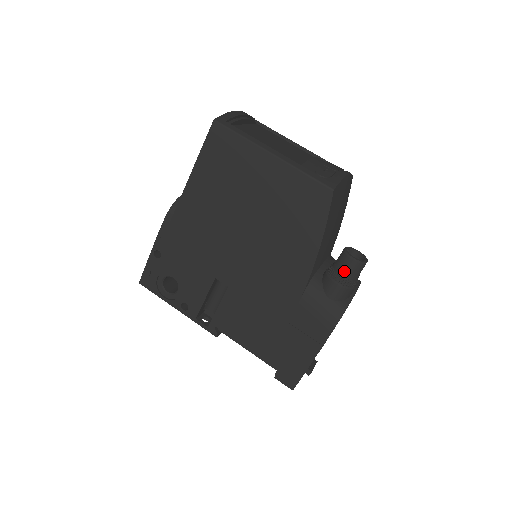
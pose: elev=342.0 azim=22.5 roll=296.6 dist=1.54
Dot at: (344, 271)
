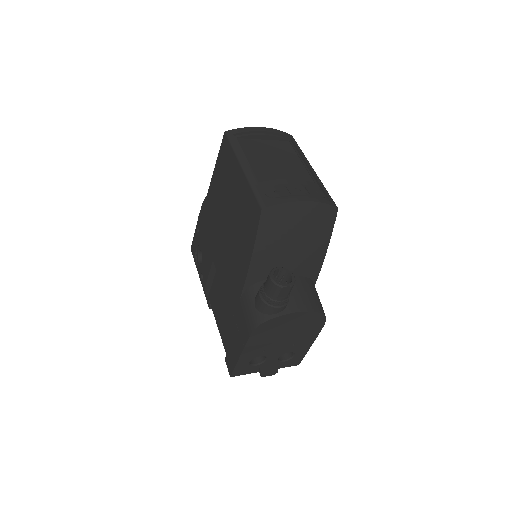
Dot at: (266, 287)
